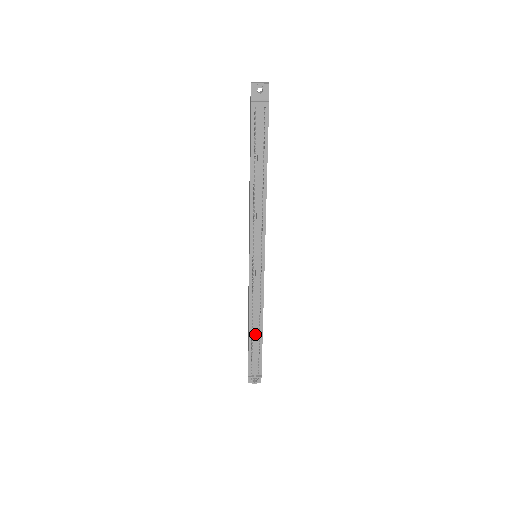
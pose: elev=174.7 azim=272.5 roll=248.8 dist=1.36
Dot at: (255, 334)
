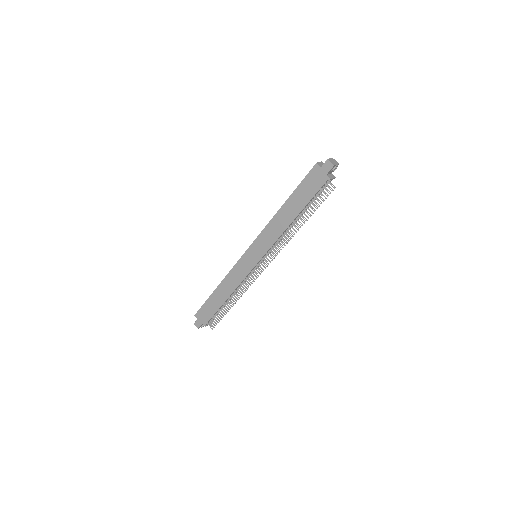
Dot at: (228, 301)
